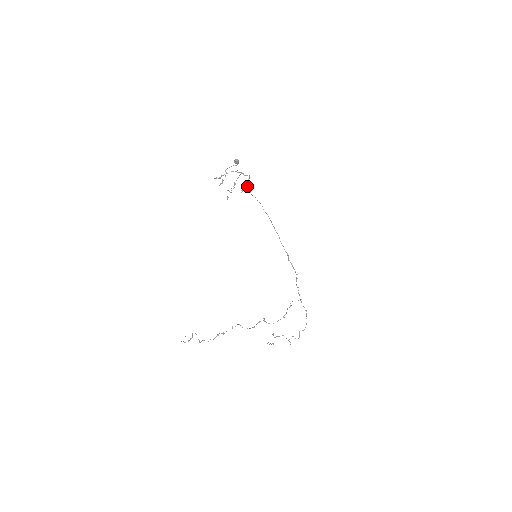
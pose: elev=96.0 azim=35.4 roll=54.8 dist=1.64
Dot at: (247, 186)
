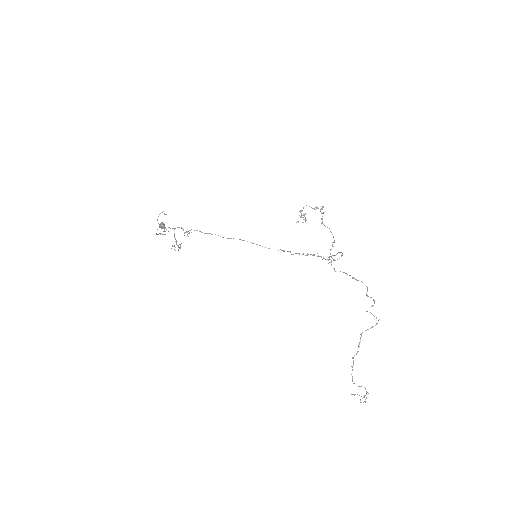
Dot at: (190, 230)
